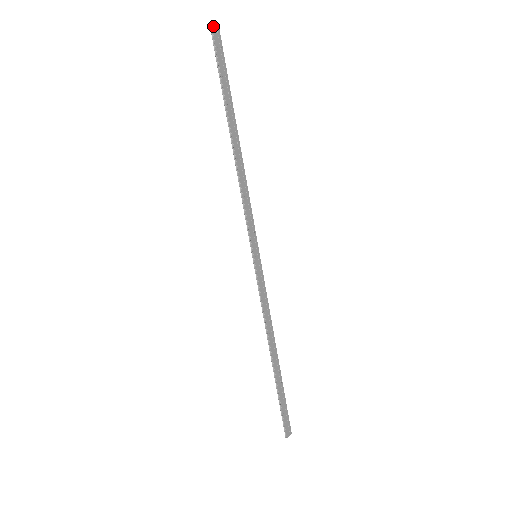
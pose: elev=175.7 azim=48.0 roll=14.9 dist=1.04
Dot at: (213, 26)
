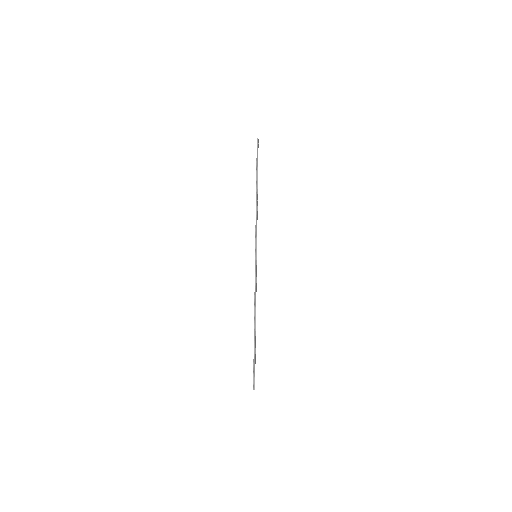
Dot at: (258, 139)
